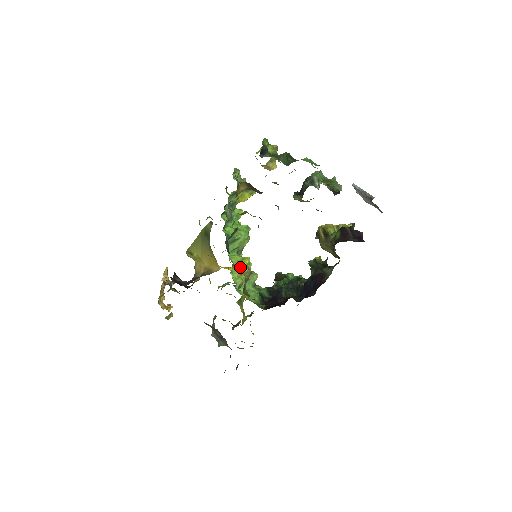
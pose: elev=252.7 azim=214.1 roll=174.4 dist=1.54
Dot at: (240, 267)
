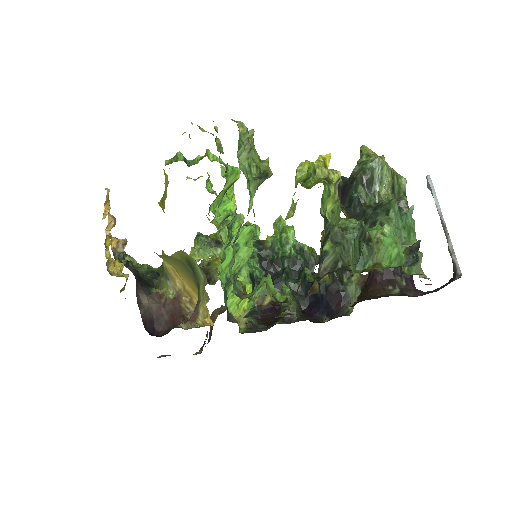
Dot at: (240, 315)
